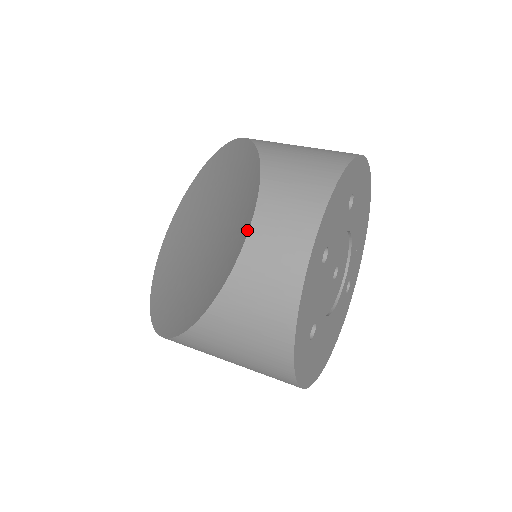
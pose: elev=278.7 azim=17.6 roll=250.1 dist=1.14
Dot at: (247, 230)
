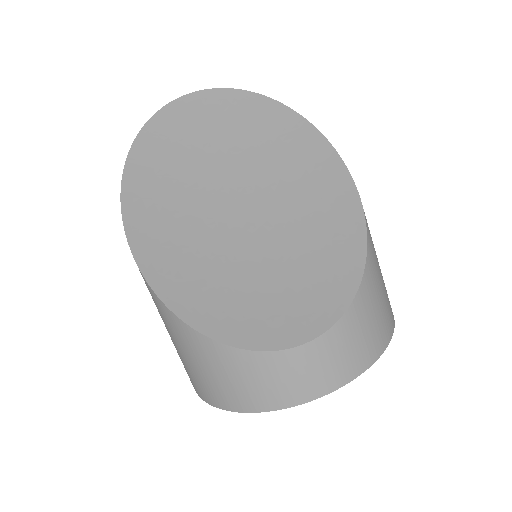
Dot at: (302, 340)
